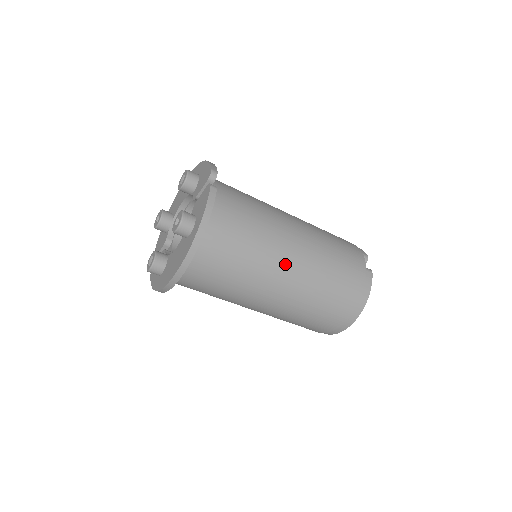
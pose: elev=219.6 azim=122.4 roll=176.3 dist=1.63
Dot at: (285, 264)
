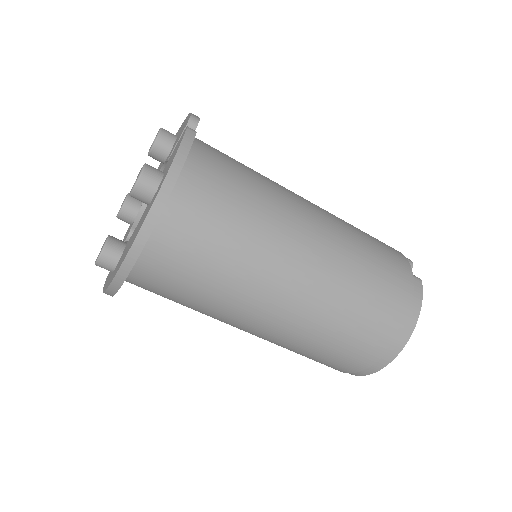
Dot at: (297, 253)
